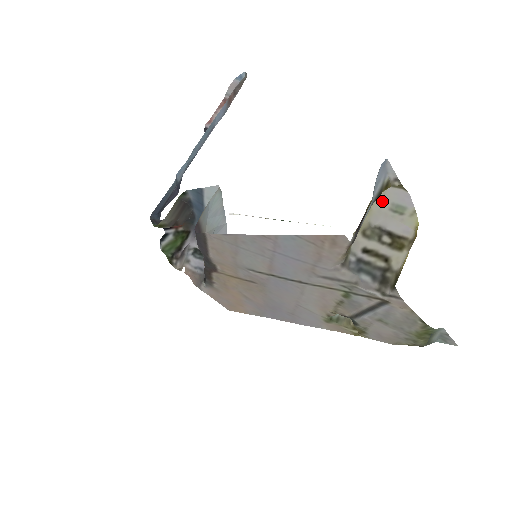
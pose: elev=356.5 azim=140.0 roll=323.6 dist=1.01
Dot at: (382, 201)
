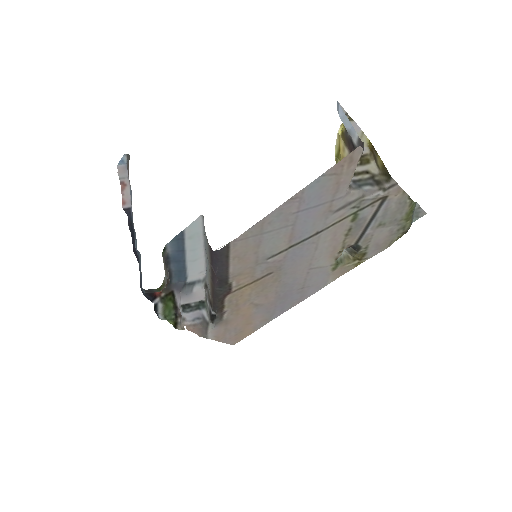
Dot at: occluded
